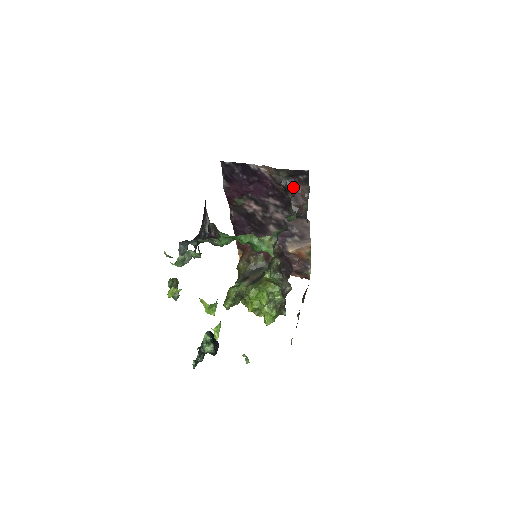
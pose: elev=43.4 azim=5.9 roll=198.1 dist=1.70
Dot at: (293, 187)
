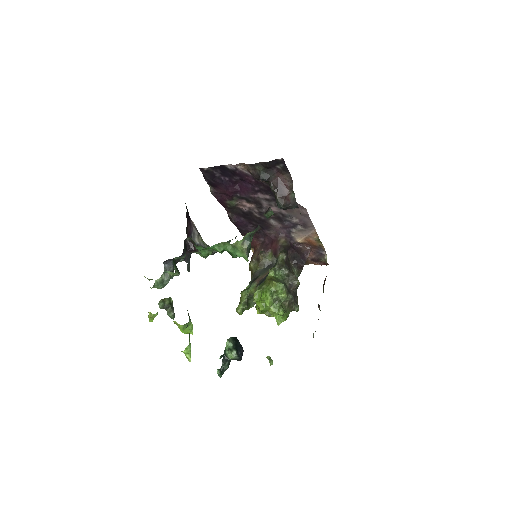
Dot at: (274, 179)
